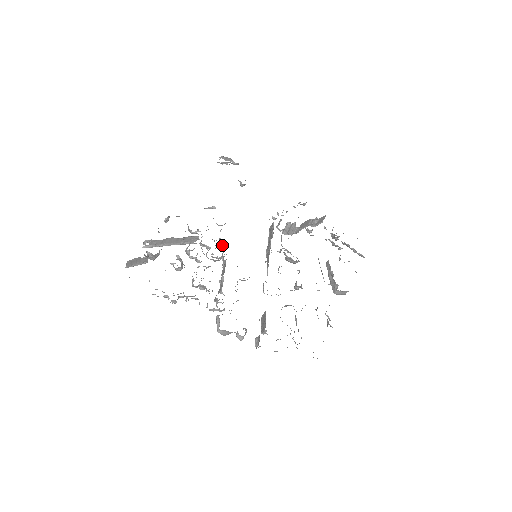
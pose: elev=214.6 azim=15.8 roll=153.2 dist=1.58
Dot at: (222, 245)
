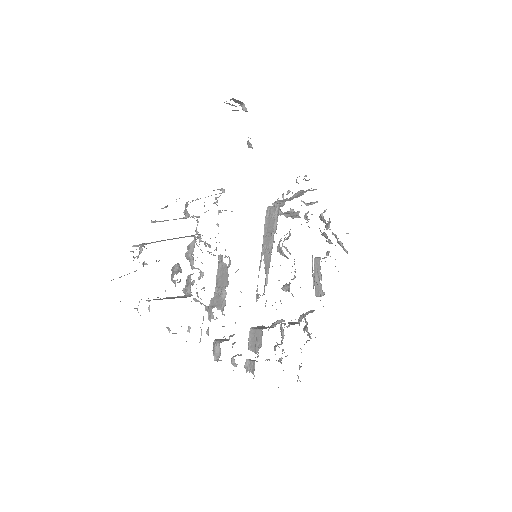
Dot at: occluded
